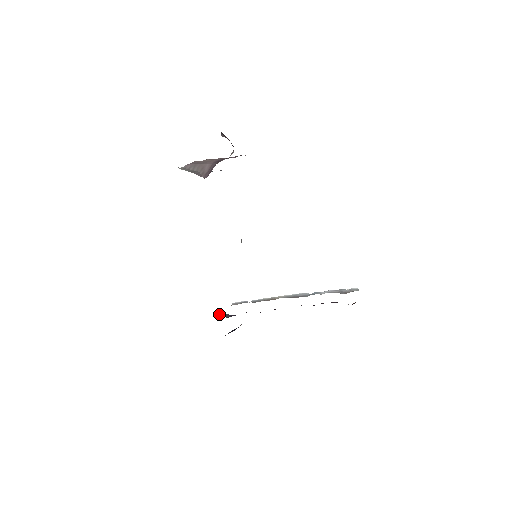
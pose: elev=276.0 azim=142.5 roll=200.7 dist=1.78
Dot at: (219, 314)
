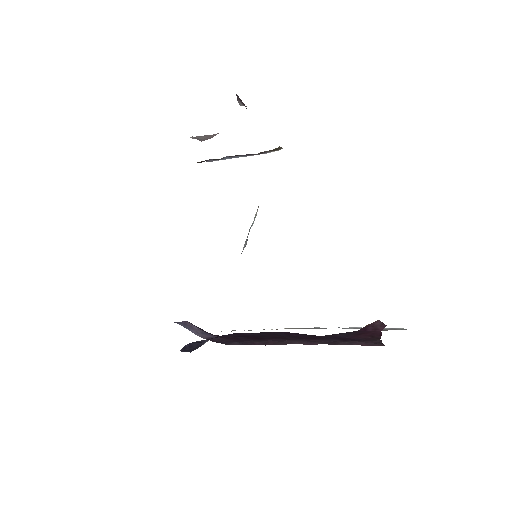
Dot at: (184, 323)
